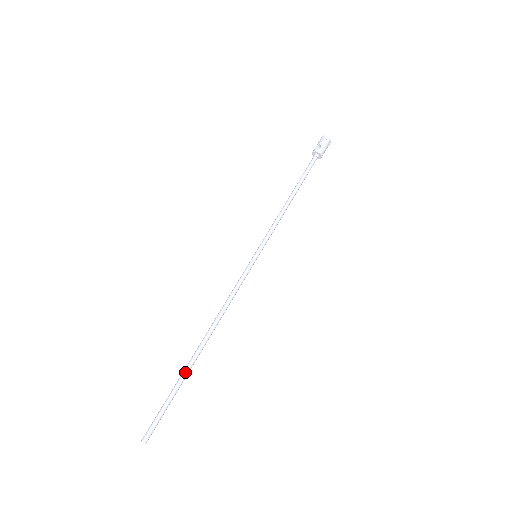
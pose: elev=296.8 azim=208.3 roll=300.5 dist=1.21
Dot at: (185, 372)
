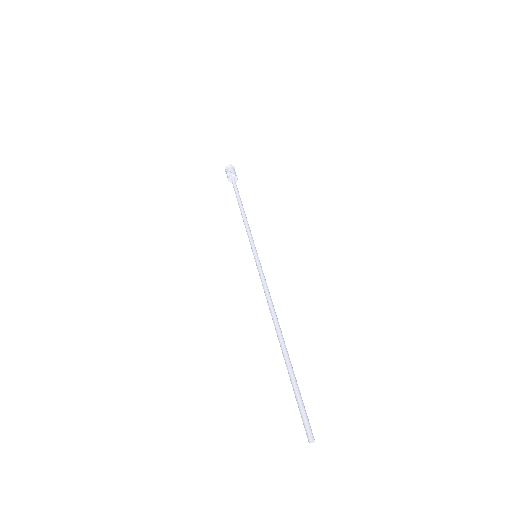
Dot at: (288, 363)
